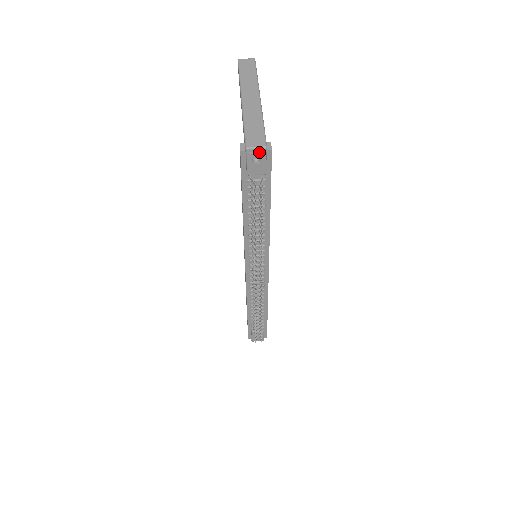
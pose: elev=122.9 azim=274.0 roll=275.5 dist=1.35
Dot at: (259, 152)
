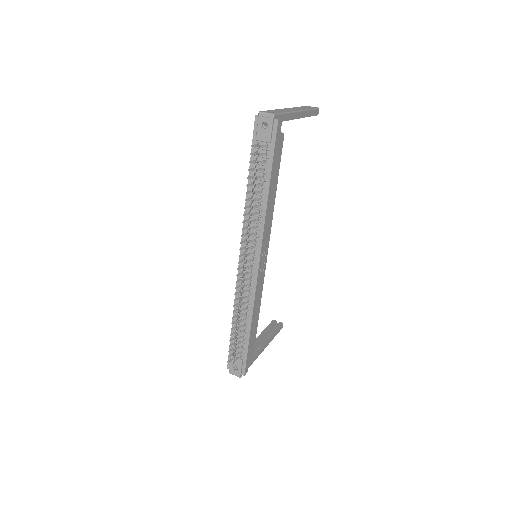
Dot at: (268, 117)
